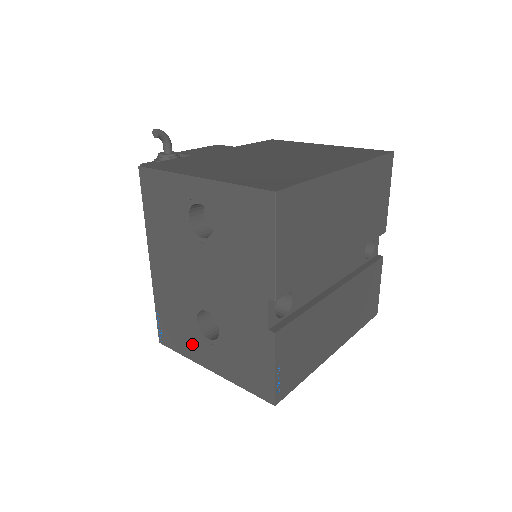
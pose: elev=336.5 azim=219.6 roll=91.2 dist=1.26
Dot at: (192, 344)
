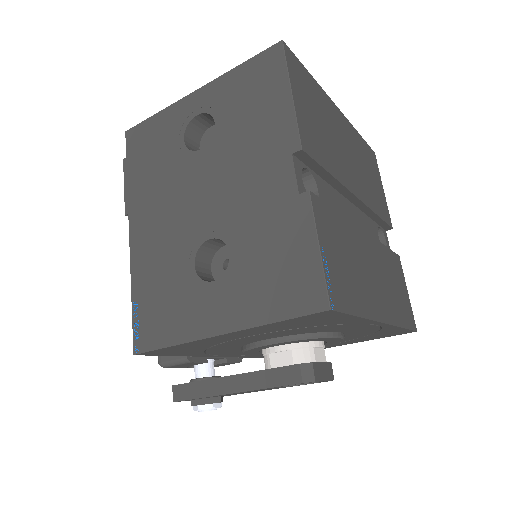
Dot at: (187, 311)
